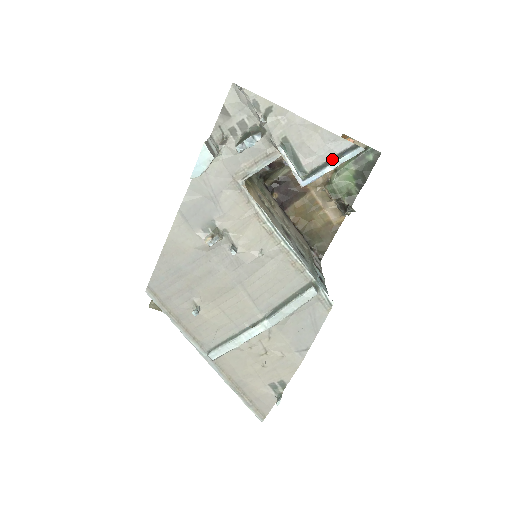
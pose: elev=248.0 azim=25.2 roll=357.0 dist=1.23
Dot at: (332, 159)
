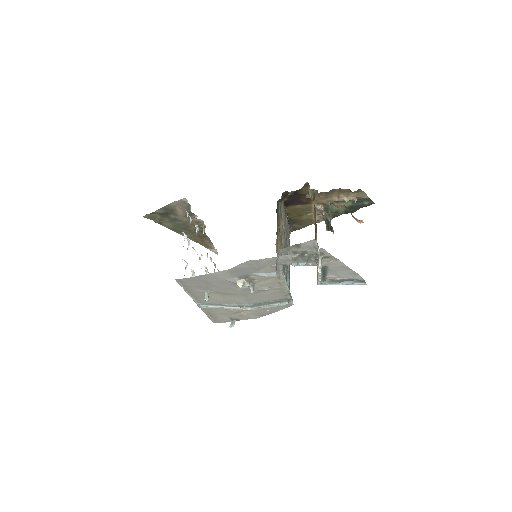
Dot at: (346, 280)
